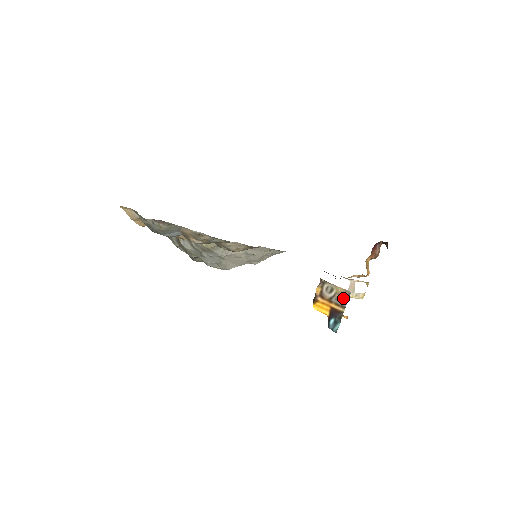
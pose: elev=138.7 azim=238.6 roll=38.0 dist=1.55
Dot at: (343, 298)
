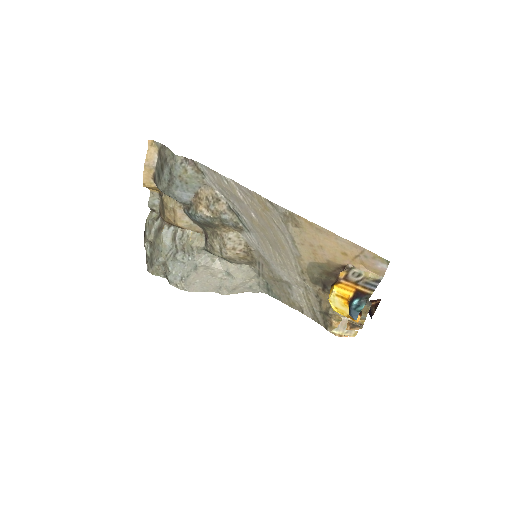
Dot at: (372, 282)
